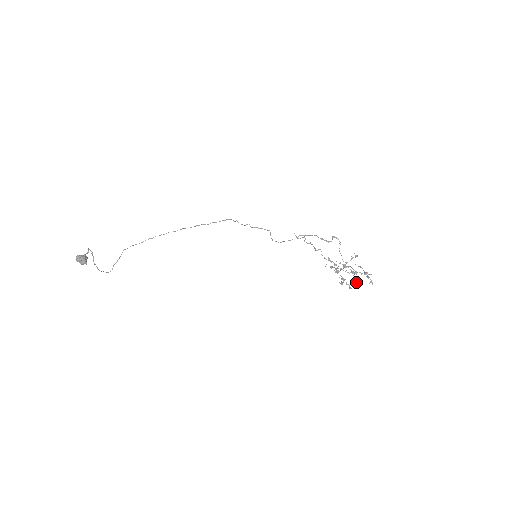
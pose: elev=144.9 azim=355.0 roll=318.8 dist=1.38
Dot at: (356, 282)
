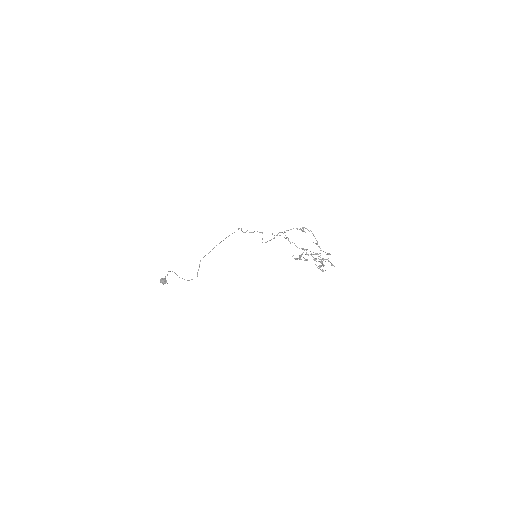
Dot at: (323, 266)
